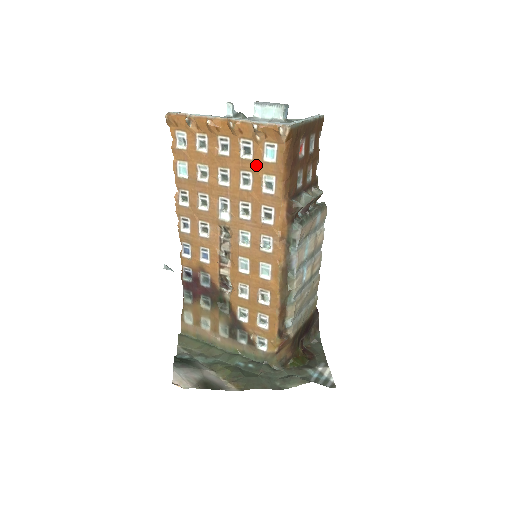
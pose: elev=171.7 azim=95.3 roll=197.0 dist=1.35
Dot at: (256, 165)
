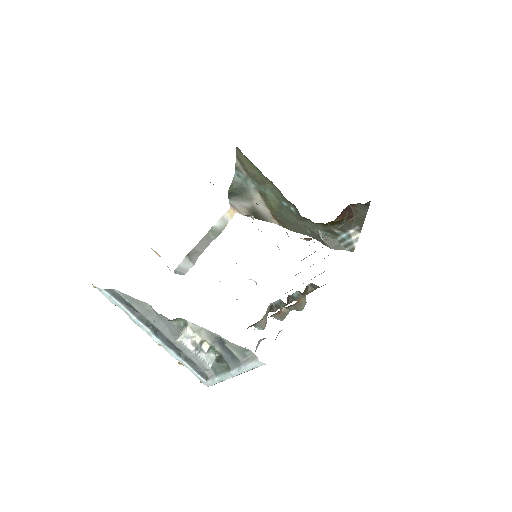
Dot at: occluded
